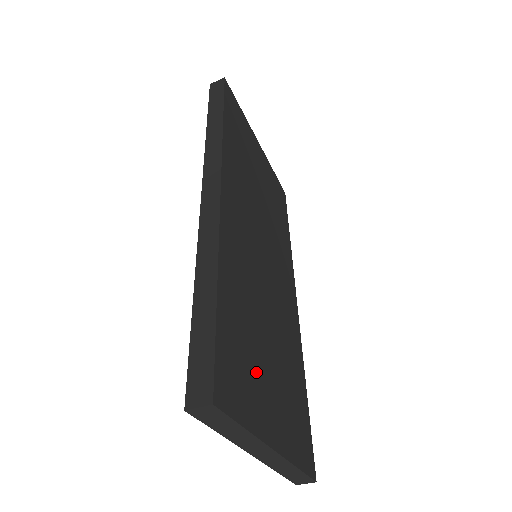
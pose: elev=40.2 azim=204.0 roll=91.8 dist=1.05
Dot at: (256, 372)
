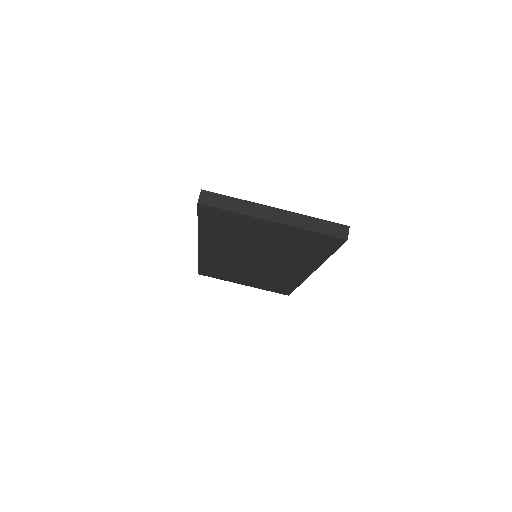
Dot at: occluded
